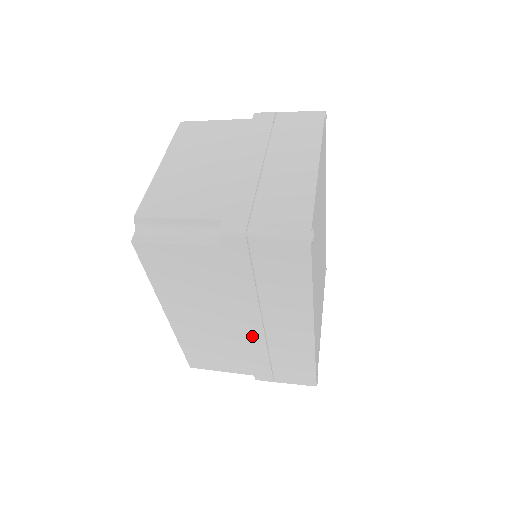
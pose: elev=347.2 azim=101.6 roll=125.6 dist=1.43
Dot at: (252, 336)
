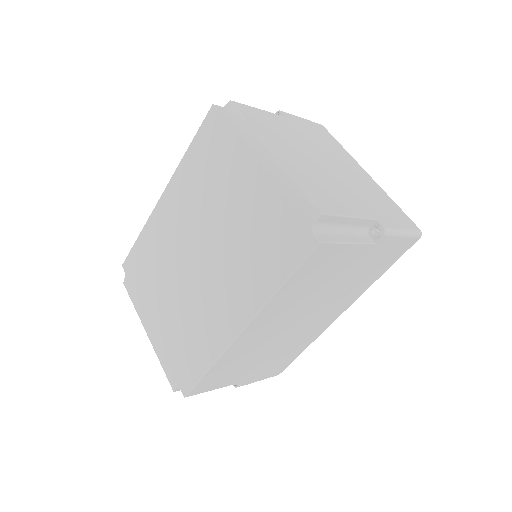
Dot at: (292, 335)
